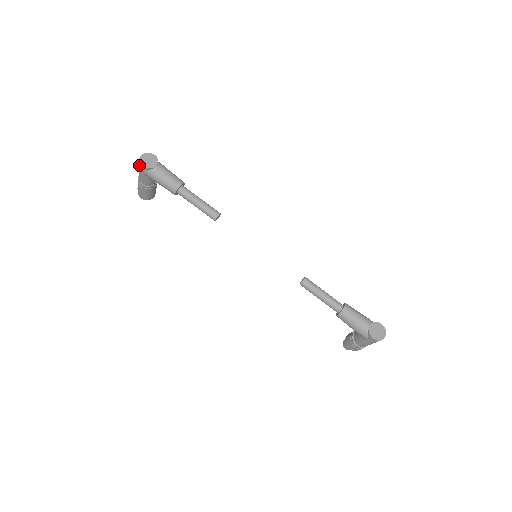
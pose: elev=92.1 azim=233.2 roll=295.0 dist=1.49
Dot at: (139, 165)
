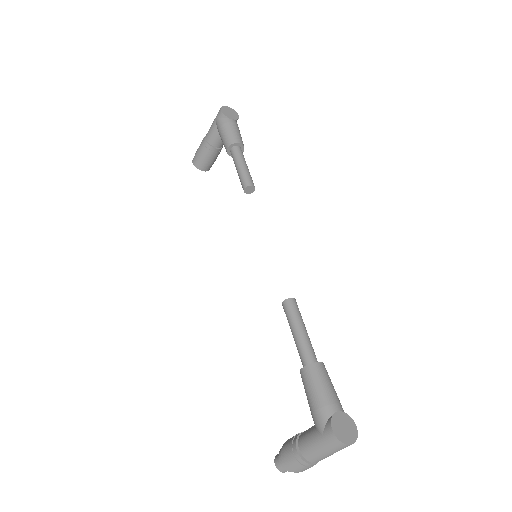
Dot at: (218, 112)
